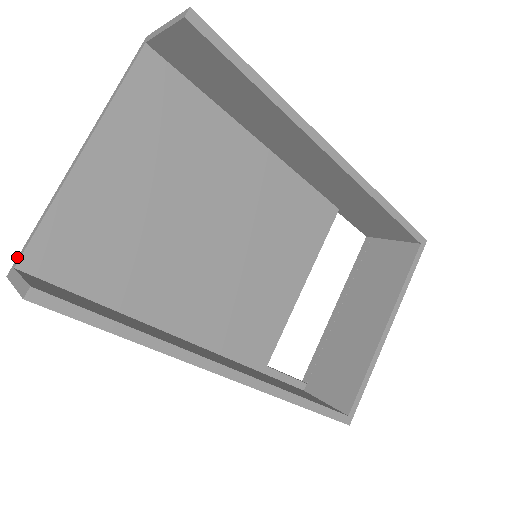
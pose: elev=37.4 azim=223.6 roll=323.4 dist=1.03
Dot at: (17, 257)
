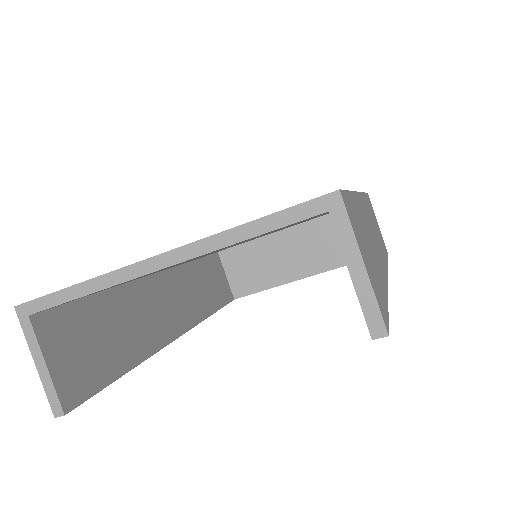
Dot at: (32, 300)
